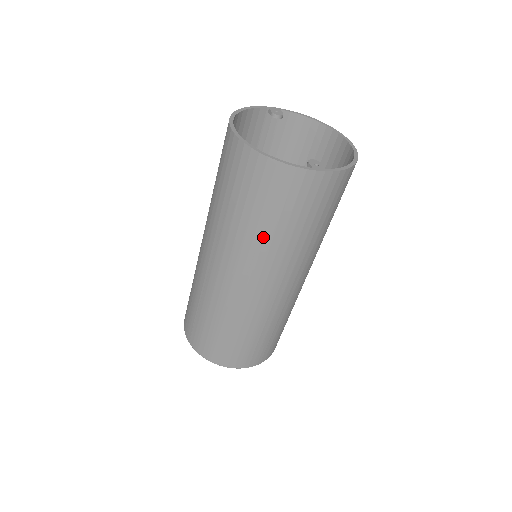
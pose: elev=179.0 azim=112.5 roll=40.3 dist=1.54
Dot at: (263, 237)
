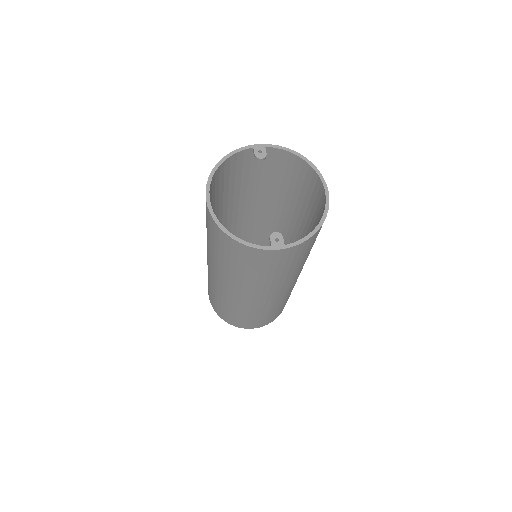
Dot at: (243, 277)
